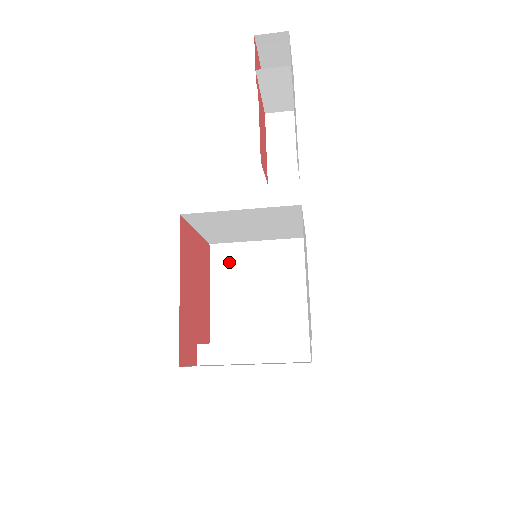
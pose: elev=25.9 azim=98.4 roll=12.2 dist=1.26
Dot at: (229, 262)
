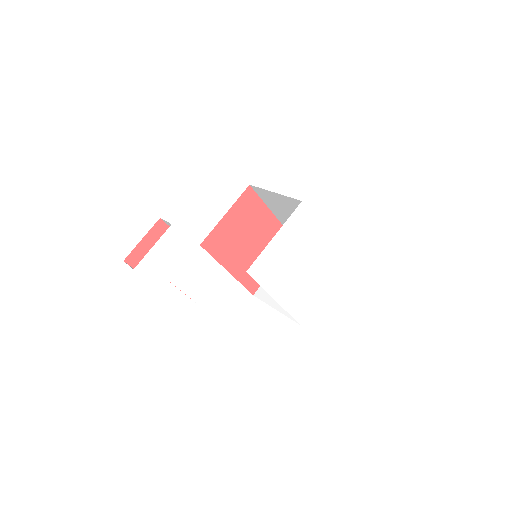
Dot at: (268, 198)
